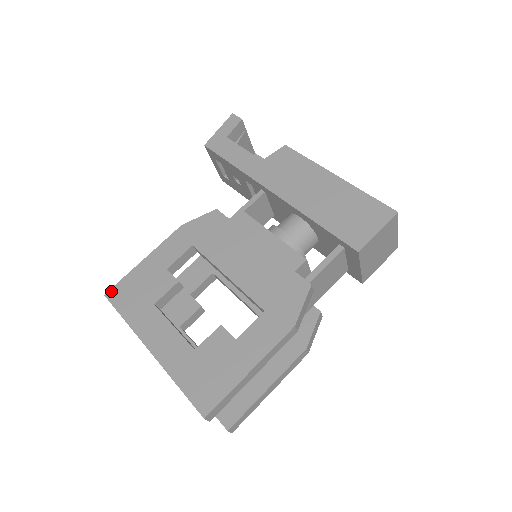
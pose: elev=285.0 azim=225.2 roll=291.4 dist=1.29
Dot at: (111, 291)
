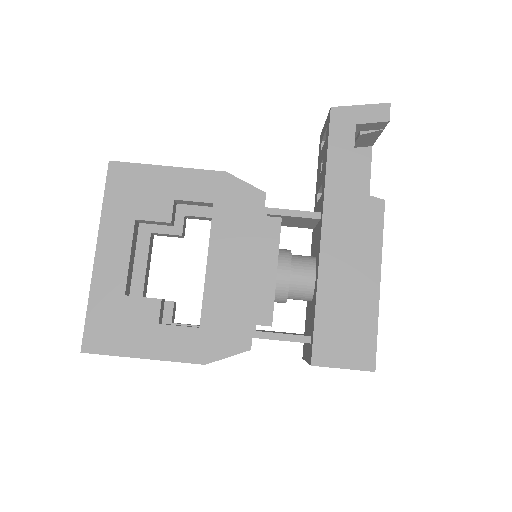
Dot at: (117, 164)
